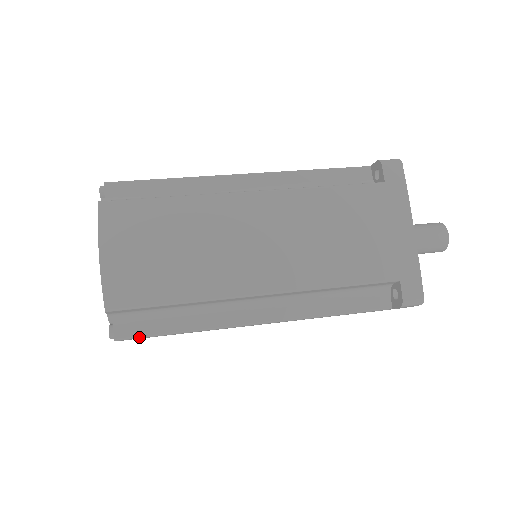
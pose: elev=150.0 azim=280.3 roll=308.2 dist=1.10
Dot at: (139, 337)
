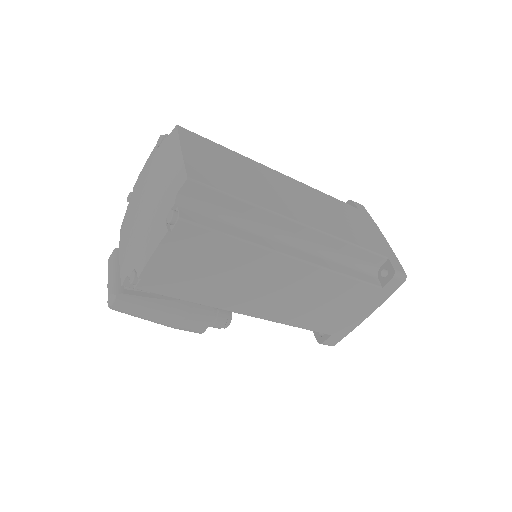
Dot at: (200, 225)
